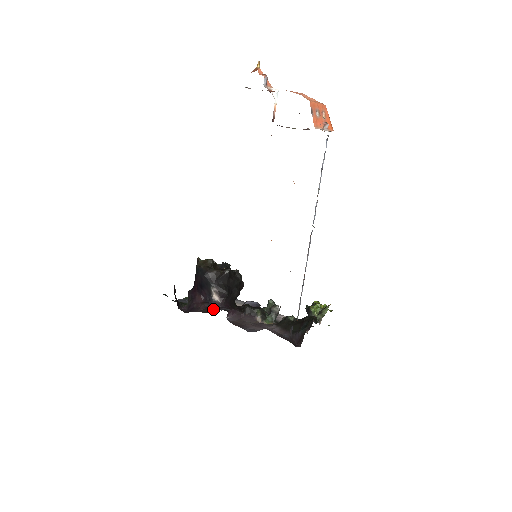
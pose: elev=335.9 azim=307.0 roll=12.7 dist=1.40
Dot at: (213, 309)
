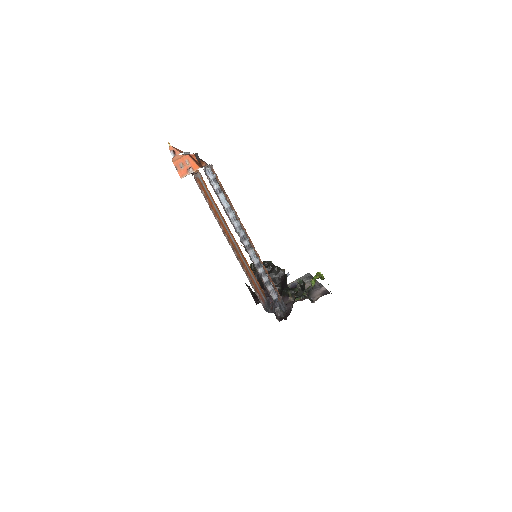
Dot at: occluded
